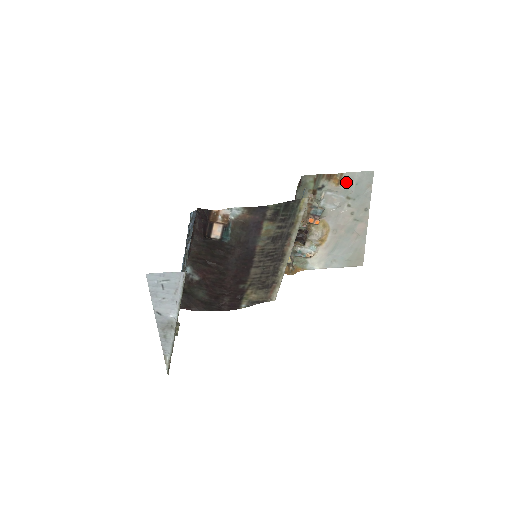
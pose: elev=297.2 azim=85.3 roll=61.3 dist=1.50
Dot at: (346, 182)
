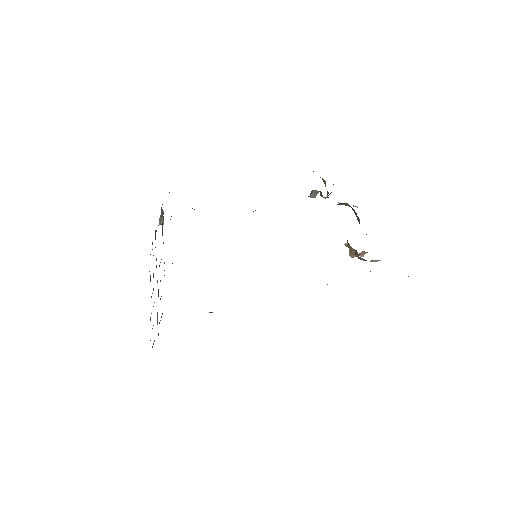
Dot at: occluded
